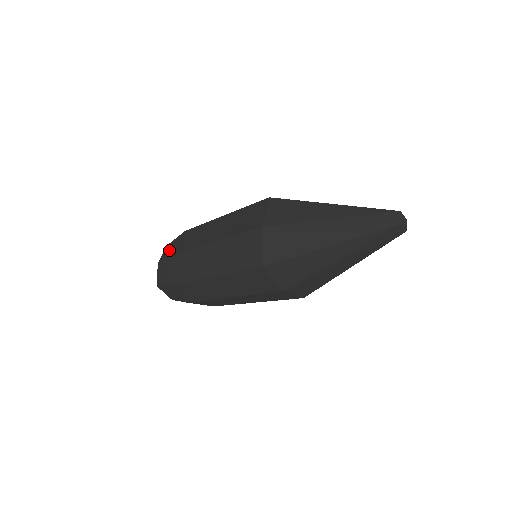
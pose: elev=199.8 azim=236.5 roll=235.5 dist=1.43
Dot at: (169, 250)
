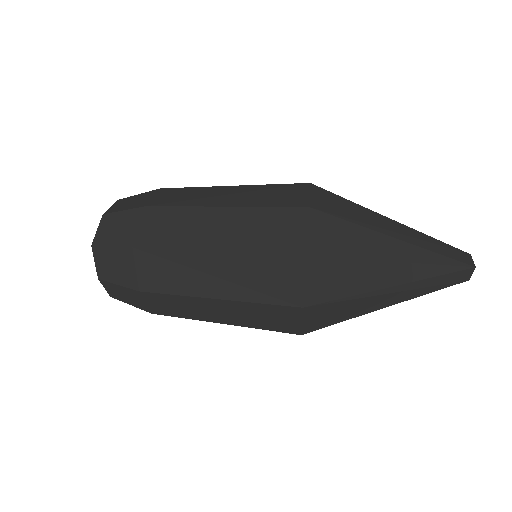
Dot at: (114, 270)
